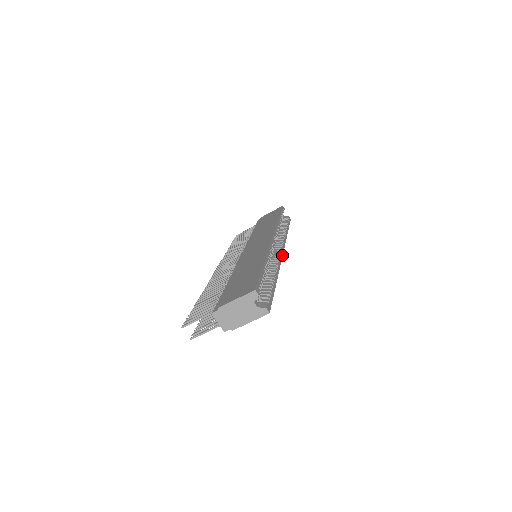
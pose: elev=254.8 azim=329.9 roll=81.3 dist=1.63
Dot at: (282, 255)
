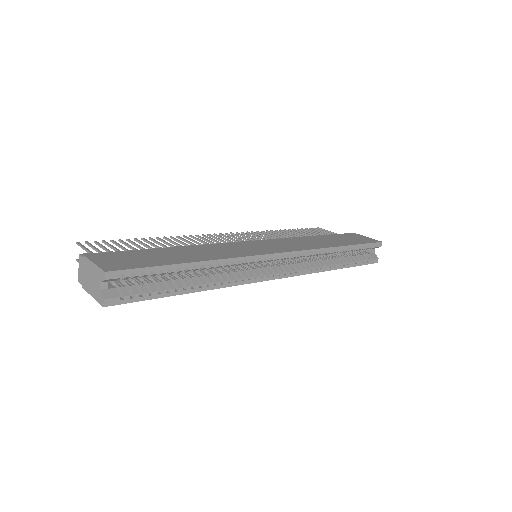
Dot at: (269, 279)
